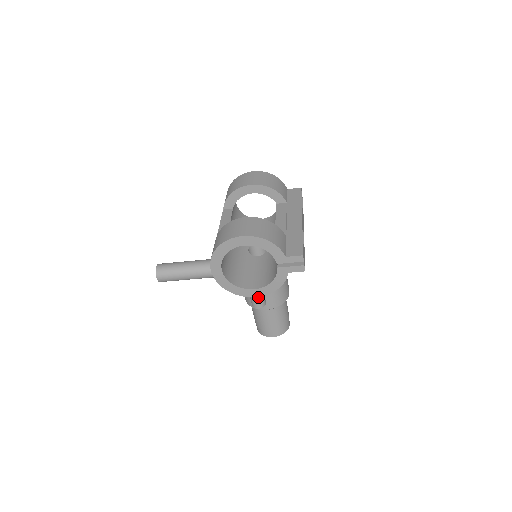
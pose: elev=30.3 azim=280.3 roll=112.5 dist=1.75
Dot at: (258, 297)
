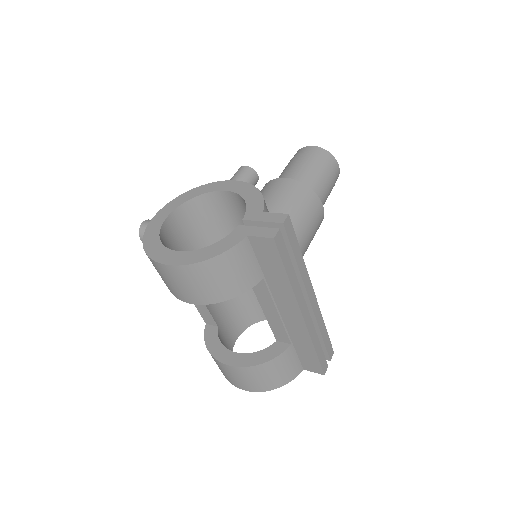
Dot at: occluded
